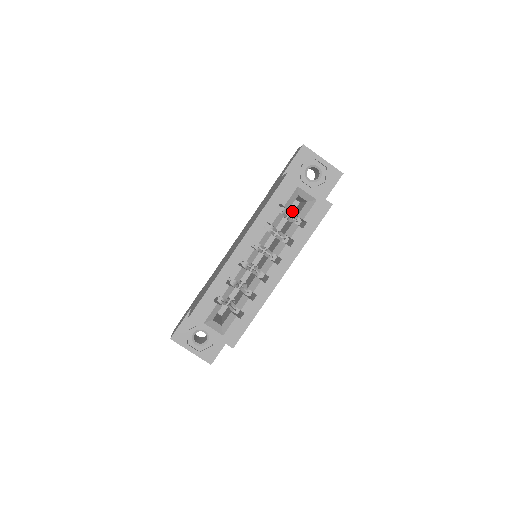
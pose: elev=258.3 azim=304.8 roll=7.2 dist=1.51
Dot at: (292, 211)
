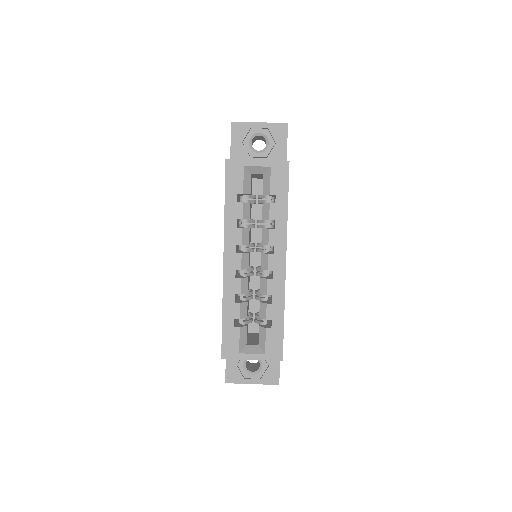
Dot at: (261, 192)
